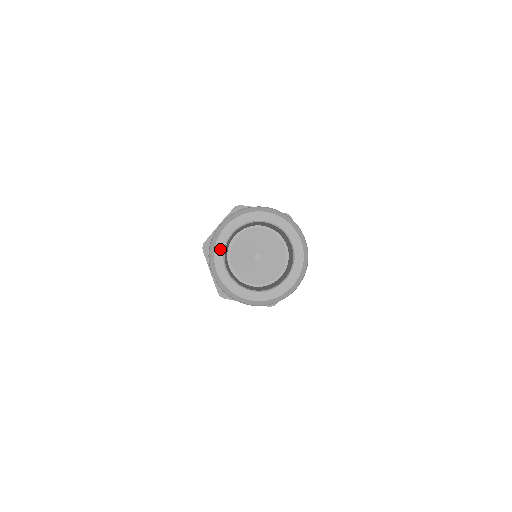
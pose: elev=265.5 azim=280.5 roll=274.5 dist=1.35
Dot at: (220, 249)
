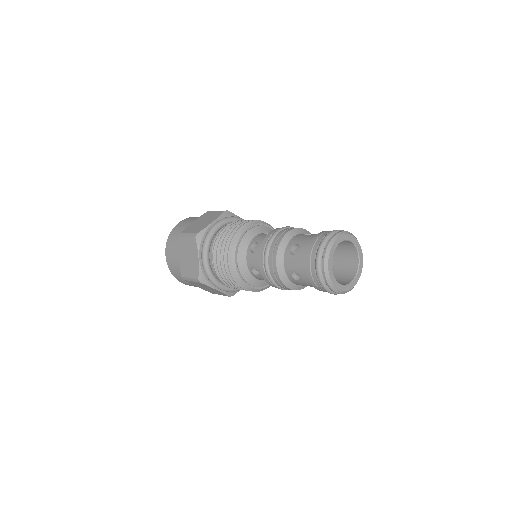
Dot at: (332, 252)
